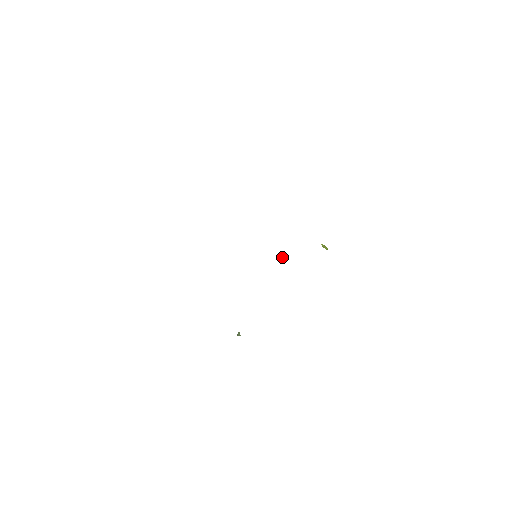
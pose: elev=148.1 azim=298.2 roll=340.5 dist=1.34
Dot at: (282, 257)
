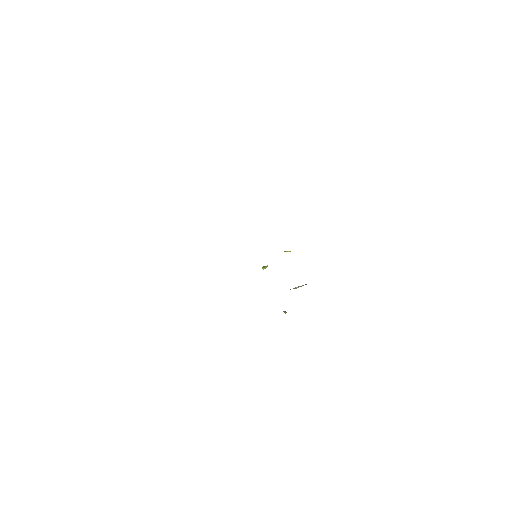
Dot at: (265, 266)
